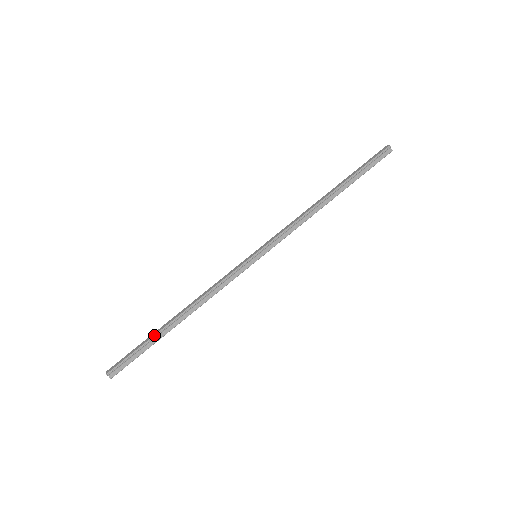
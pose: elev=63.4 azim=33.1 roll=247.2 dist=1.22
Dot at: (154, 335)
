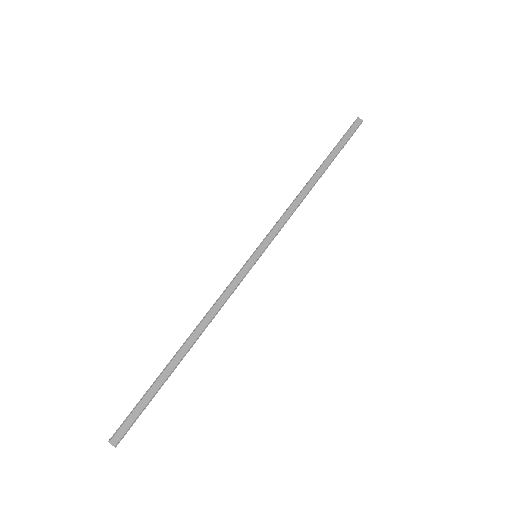
Dot at: (165, 380)
